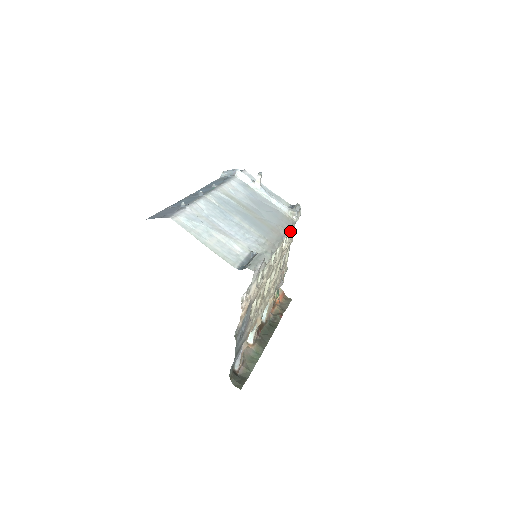
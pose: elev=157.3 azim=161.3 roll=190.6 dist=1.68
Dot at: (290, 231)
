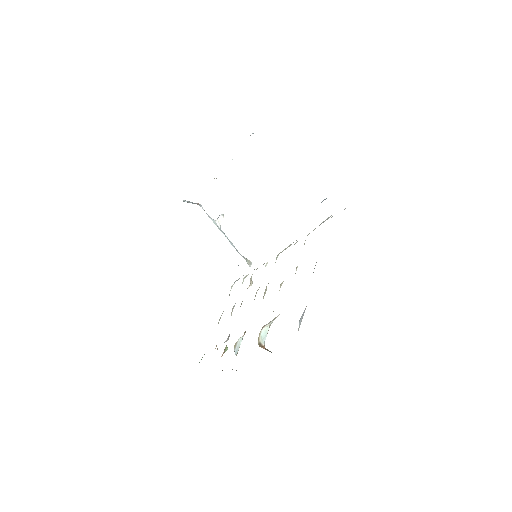
Dot at: occluded
